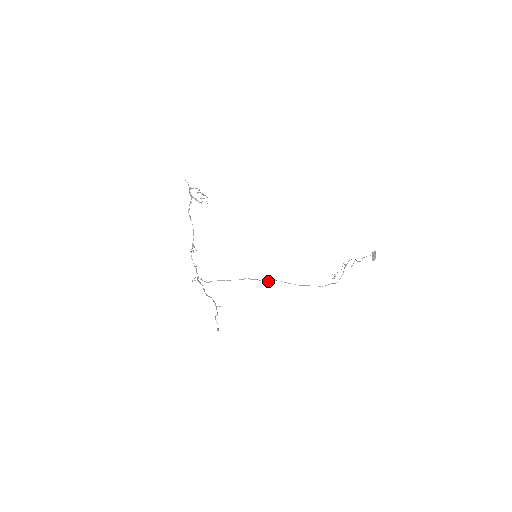
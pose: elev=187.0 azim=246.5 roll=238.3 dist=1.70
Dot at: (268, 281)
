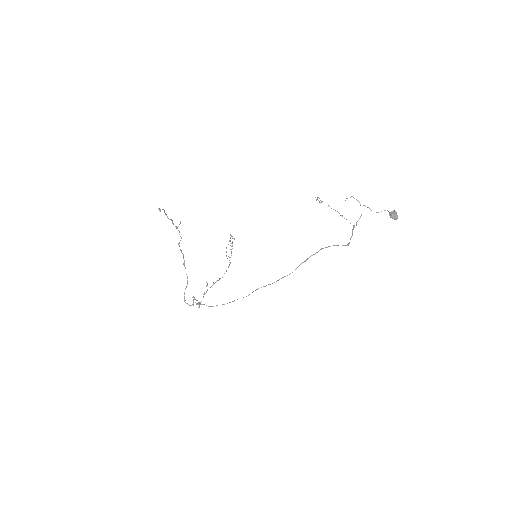
Dot at: (264, 286)
